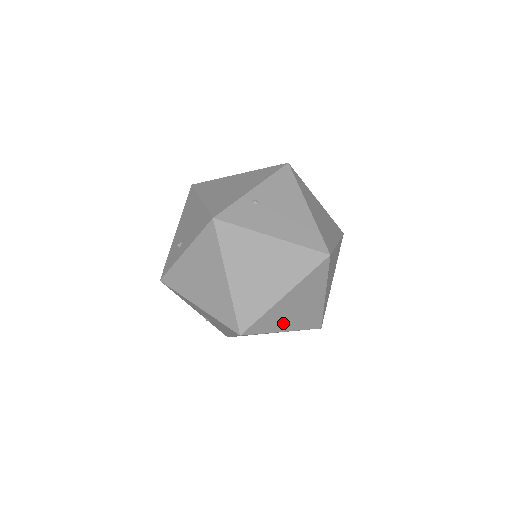
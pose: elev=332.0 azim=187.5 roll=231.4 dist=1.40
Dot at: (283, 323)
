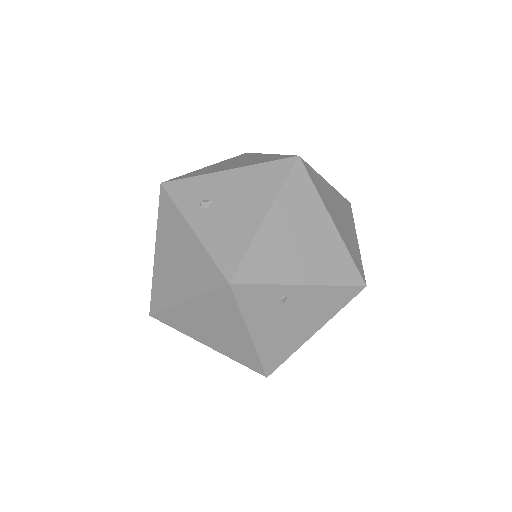
Dot at: occluded
